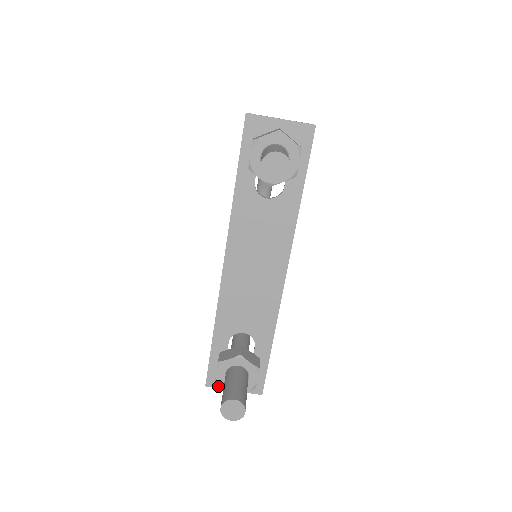
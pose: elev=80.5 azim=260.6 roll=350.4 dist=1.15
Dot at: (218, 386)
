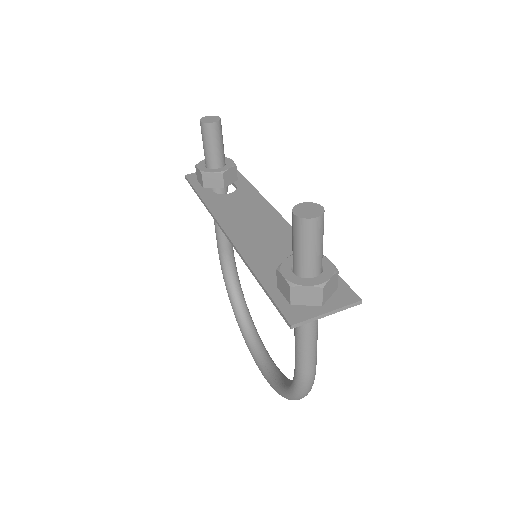
Dot at: (305, 318)
